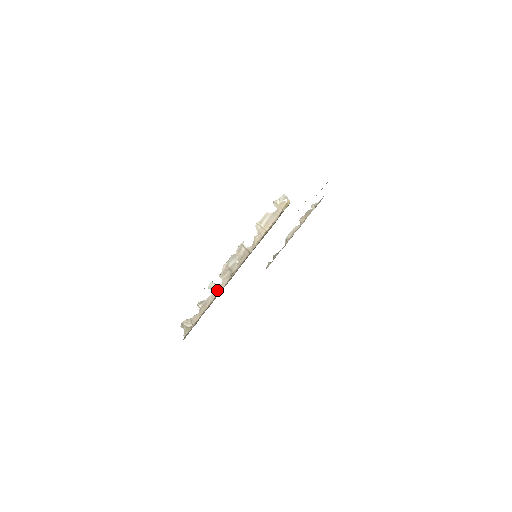
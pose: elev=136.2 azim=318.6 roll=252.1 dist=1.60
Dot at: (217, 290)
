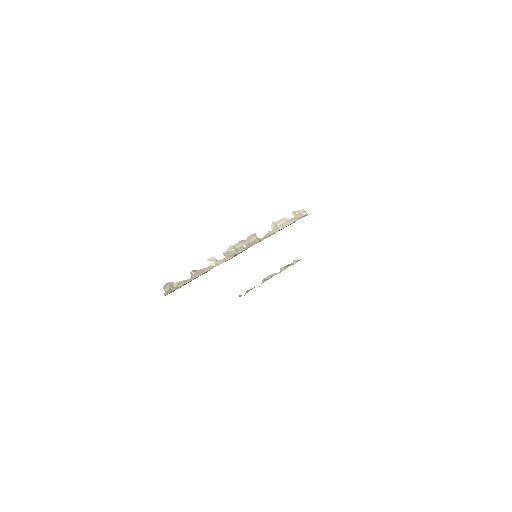
Dot at: (217, 263)
